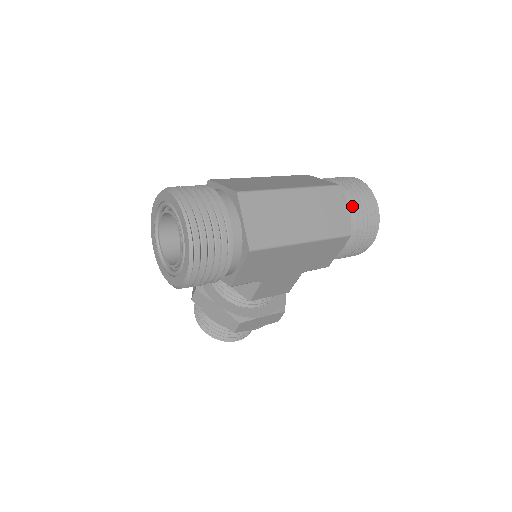
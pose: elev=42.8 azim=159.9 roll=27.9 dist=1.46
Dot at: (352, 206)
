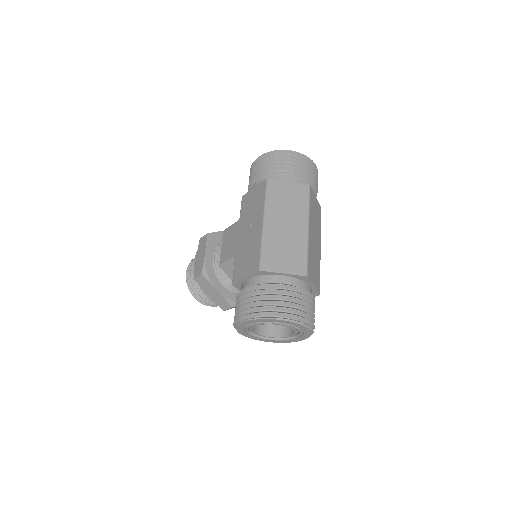
Dot at: (312, 187)
